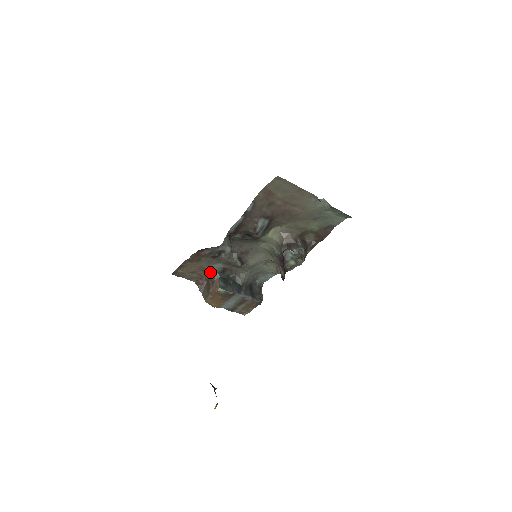
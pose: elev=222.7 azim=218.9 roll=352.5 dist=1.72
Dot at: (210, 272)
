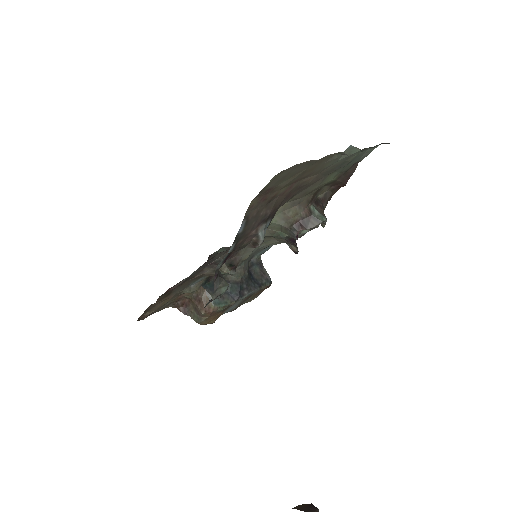
Dot at: (190, 292)
